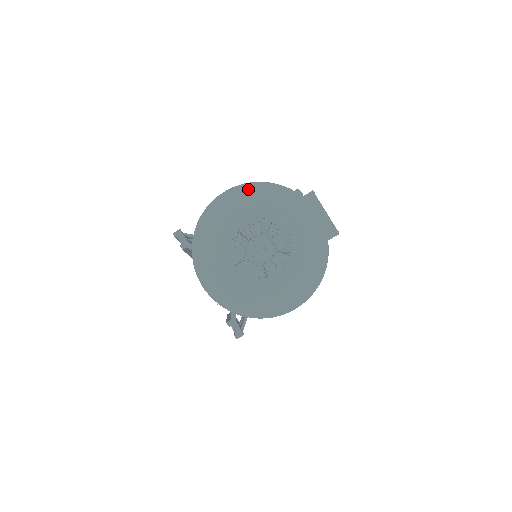
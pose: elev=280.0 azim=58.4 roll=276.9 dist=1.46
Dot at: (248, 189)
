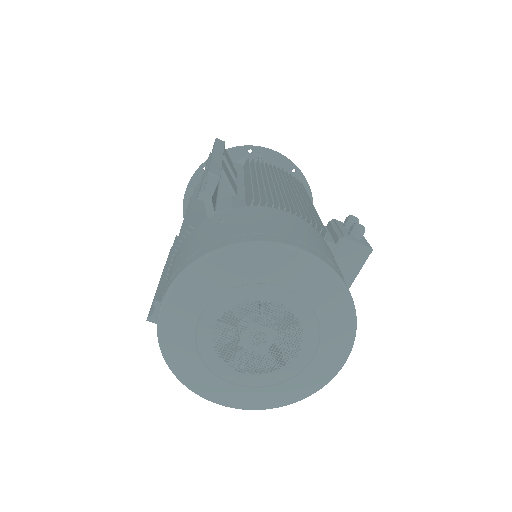
Dot at: (324, 276)
